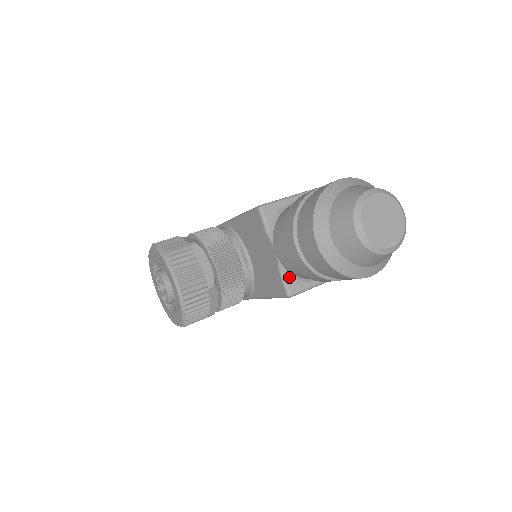
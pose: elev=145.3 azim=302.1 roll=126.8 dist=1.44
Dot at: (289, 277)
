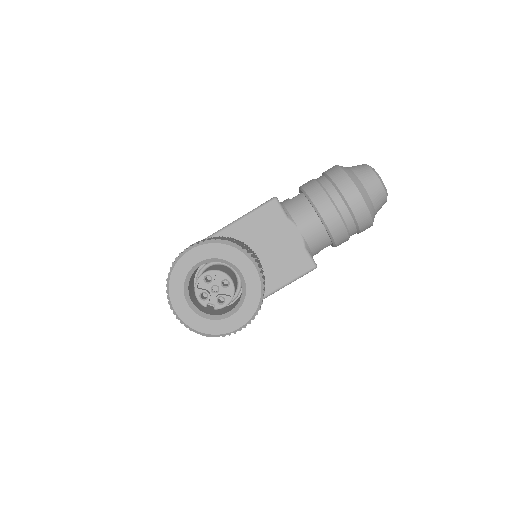
Dot at: (309, 252)
